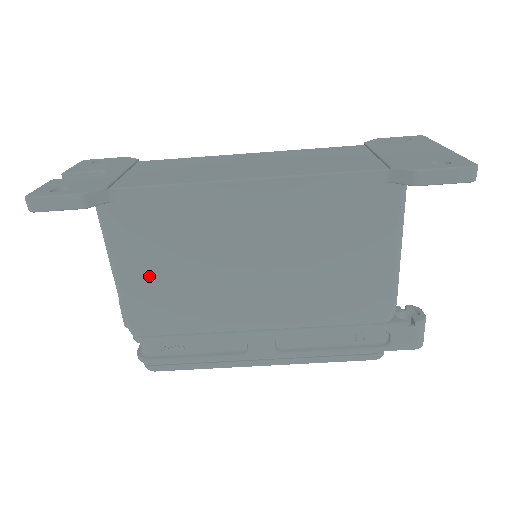
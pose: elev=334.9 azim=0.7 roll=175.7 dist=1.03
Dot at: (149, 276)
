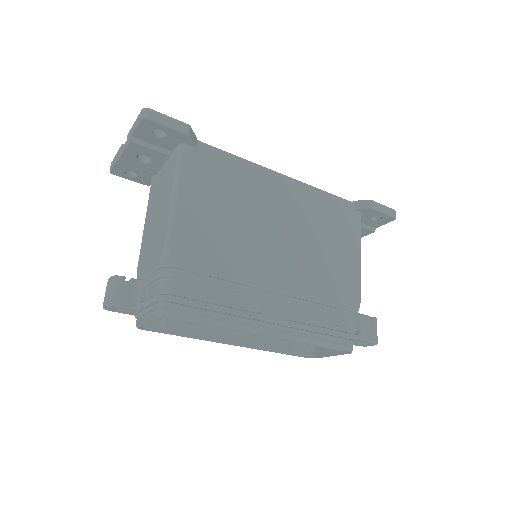
Dot at: (203, 212)
